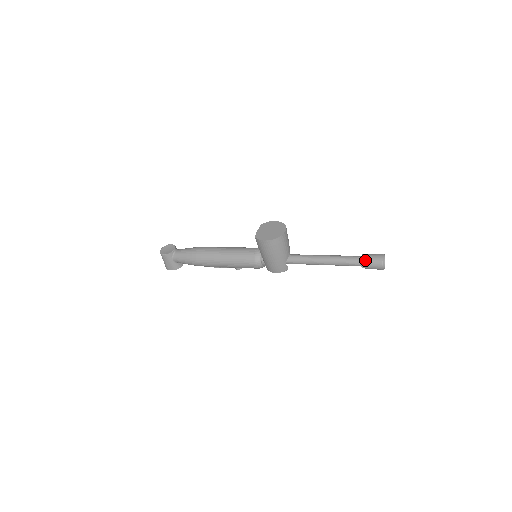
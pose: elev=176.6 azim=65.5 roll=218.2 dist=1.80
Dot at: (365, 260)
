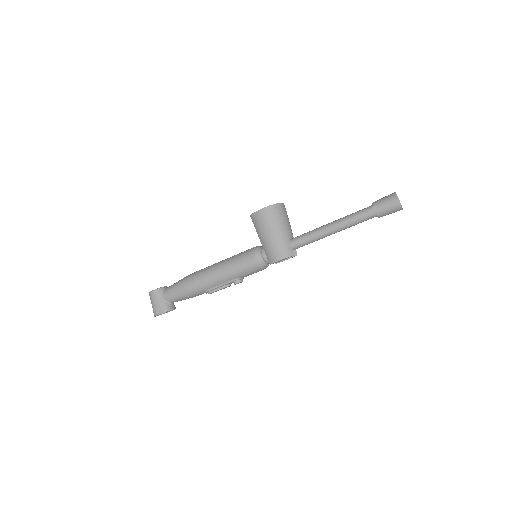
Dot at: (376, 202)
